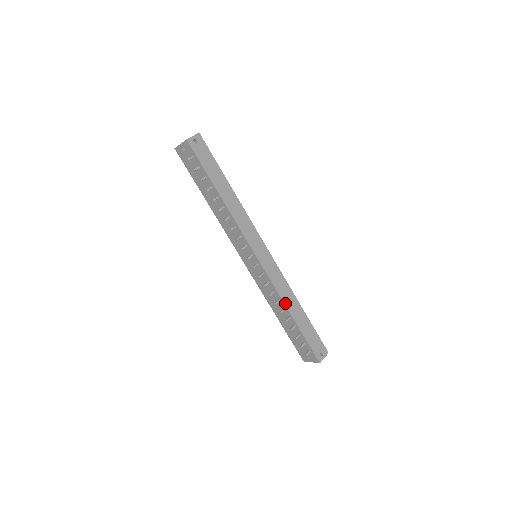
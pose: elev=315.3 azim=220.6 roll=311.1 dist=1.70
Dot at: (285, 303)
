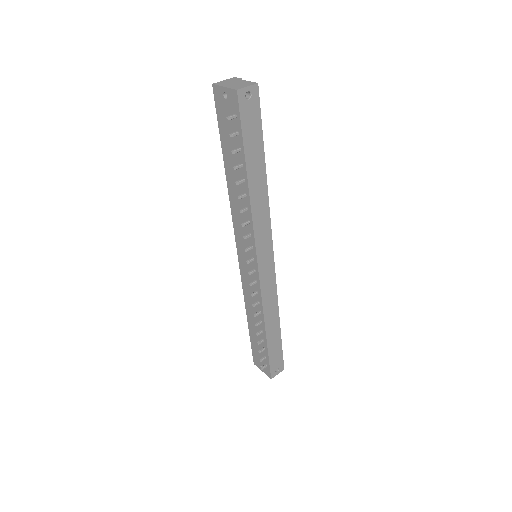
Dot at: (265, 318)
